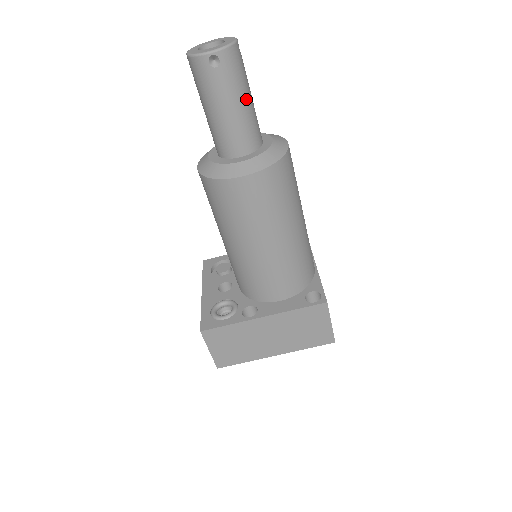
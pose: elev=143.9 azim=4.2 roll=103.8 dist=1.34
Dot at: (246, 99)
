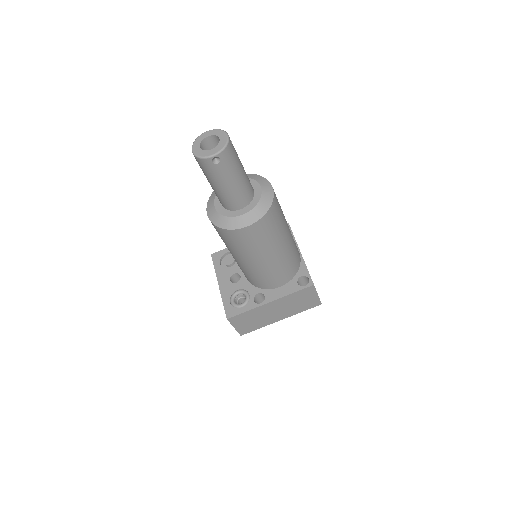
Dot at: (240, 173)
